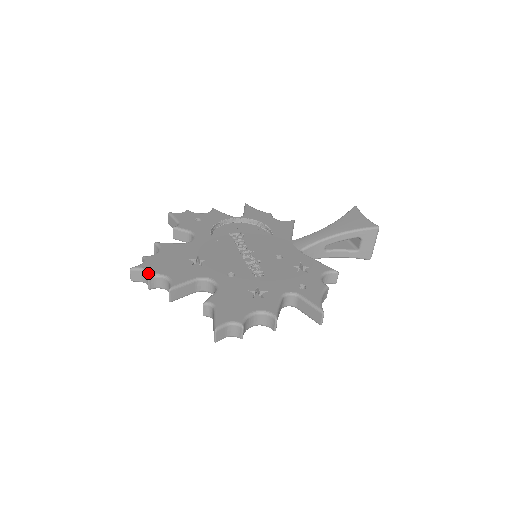
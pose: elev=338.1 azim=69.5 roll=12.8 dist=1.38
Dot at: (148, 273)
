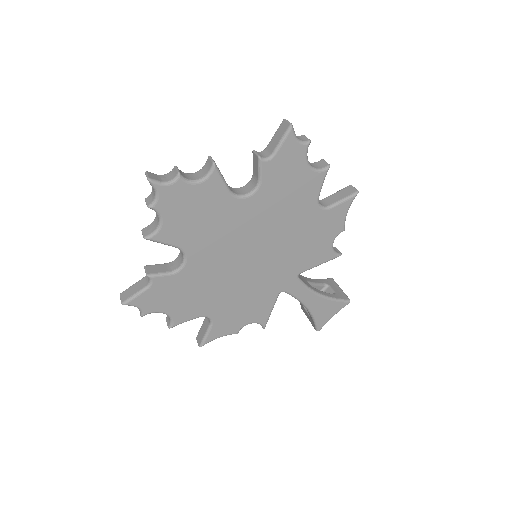
Dot at: (171, 171)
